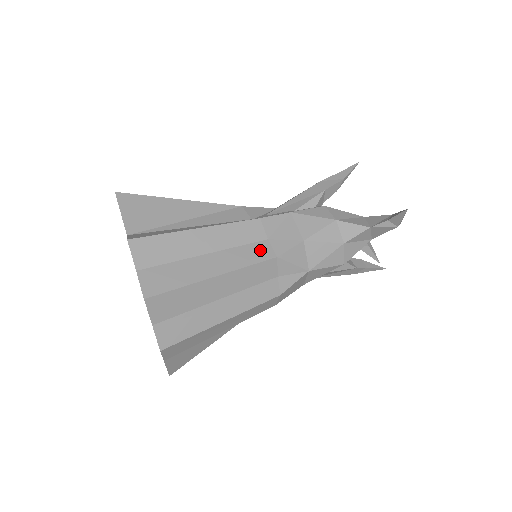
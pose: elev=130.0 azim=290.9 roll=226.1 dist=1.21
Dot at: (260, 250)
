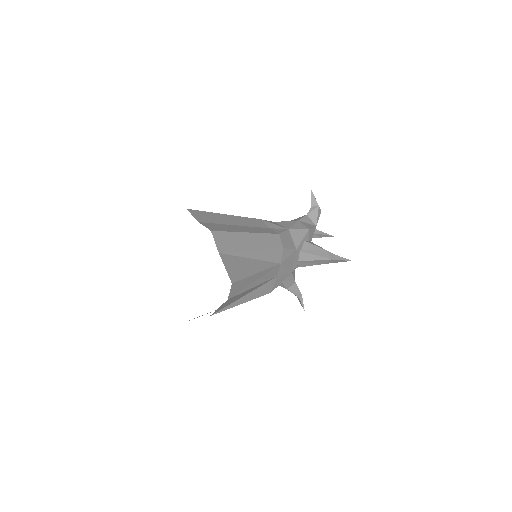
Dot at: occluded
